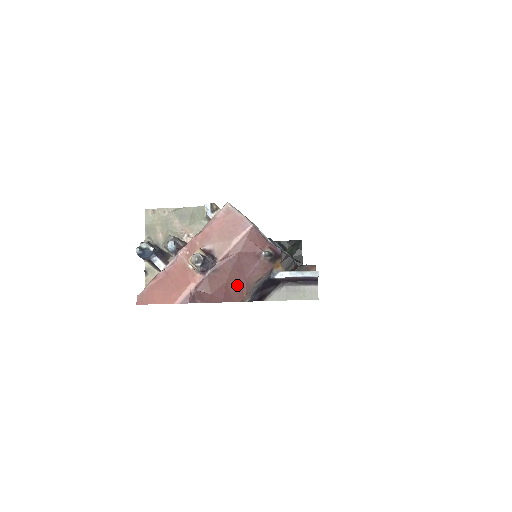
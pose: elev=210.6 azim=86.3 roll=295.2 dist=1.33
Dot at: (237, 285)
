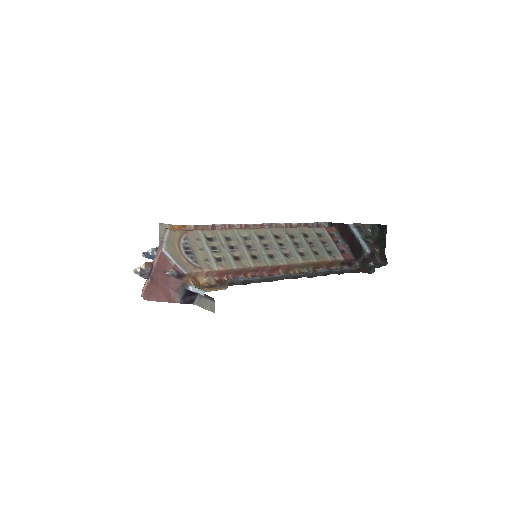
Dot at: (165, 291)
